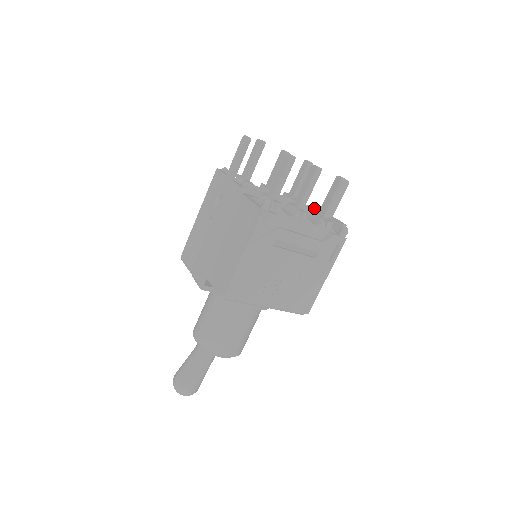
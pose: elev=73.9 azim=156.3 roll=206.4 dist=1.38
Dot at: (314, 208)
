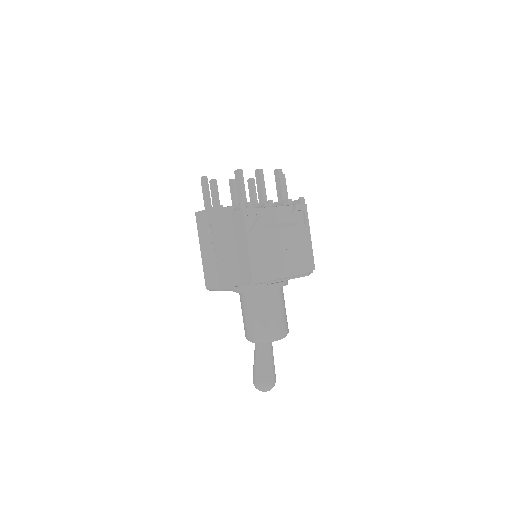
Dot at: occluded
